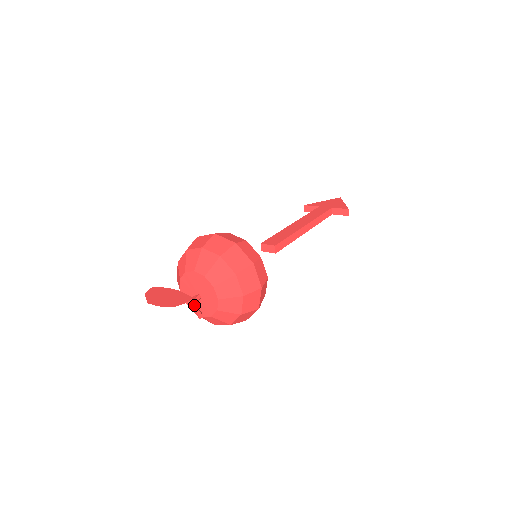
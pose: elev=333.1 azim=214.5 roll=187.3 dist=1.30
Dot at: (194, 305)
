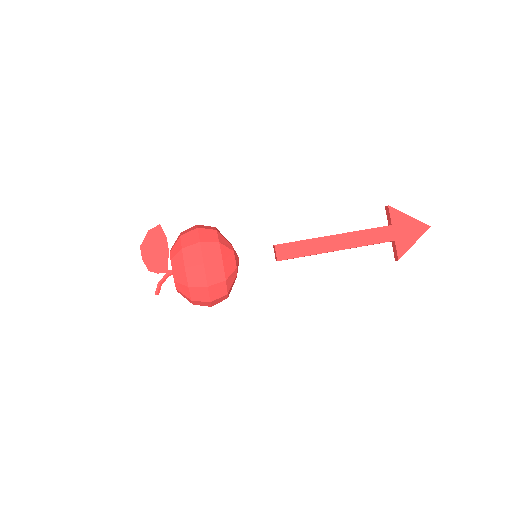
Dot at: (160, 282)
